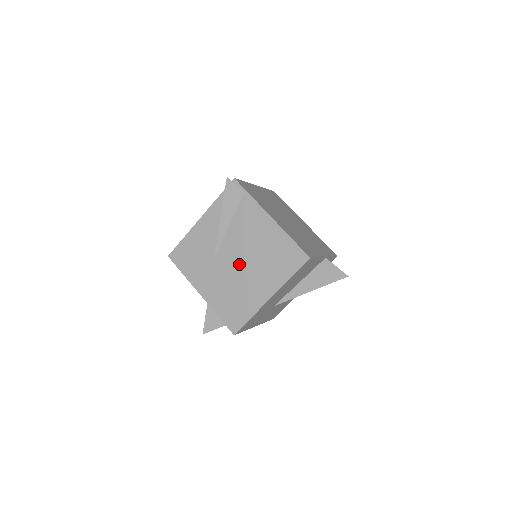
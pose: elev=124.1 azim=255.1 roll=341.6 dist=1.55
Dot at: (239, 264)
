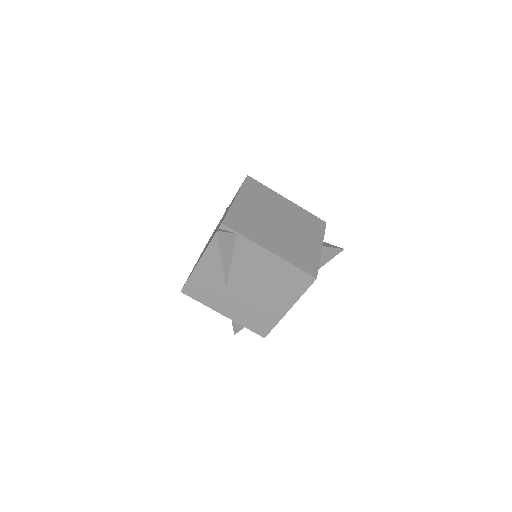
Dot at: (252, 290)
